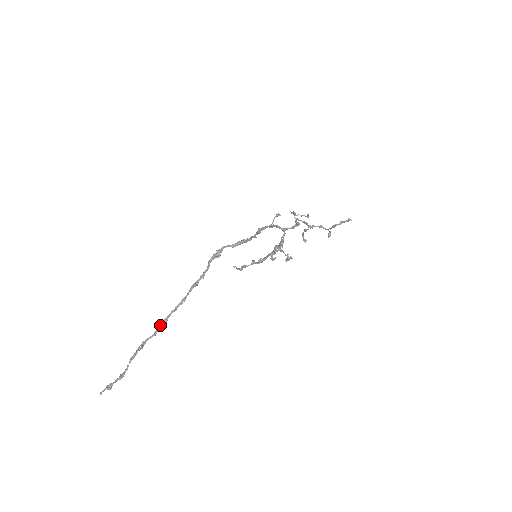
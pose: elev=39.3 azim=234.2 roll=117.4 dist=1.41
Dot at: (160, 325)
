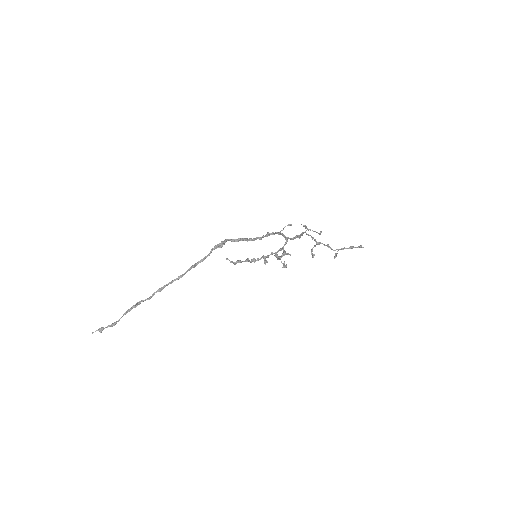
Dot at: (155, 292)
